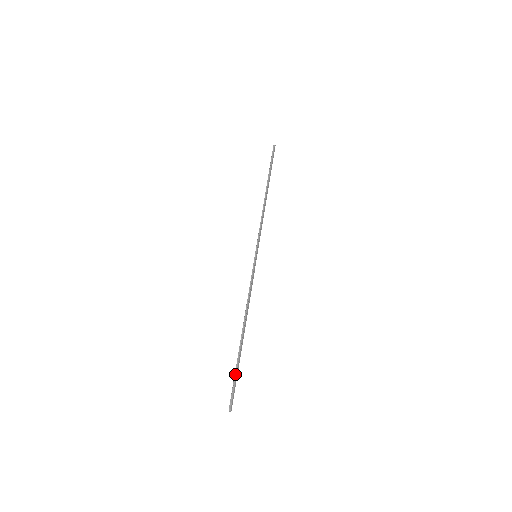
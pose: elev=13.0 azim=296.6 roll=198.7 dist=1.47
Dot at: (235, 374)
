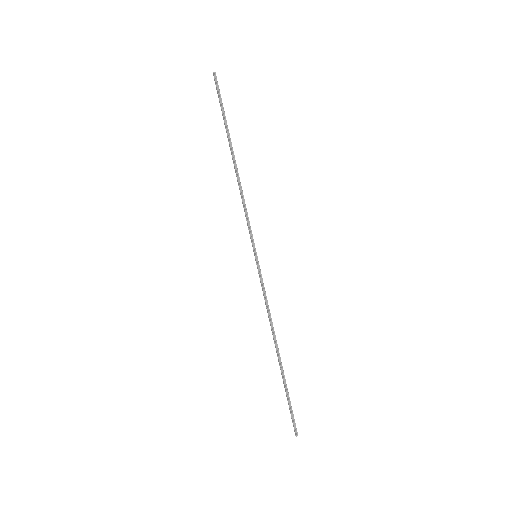
Dot at: (288, 400)
